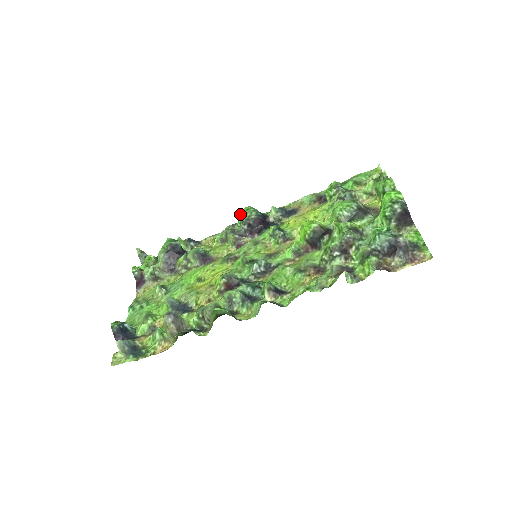
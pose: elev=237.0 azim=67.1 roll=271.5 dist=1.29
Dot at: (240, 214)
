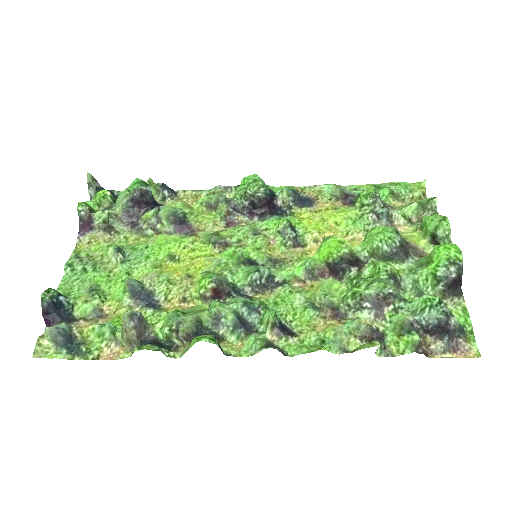
Dot at: (244, 183)
